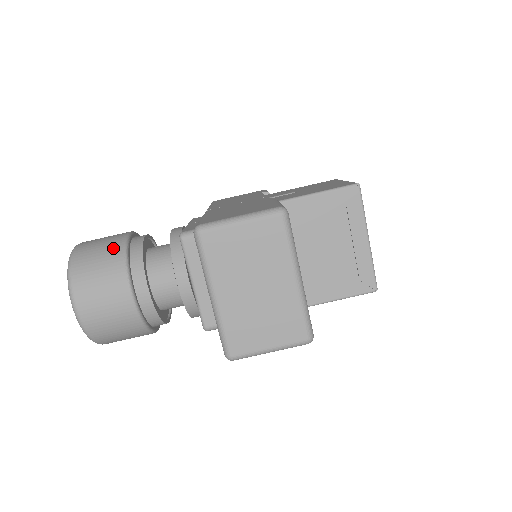
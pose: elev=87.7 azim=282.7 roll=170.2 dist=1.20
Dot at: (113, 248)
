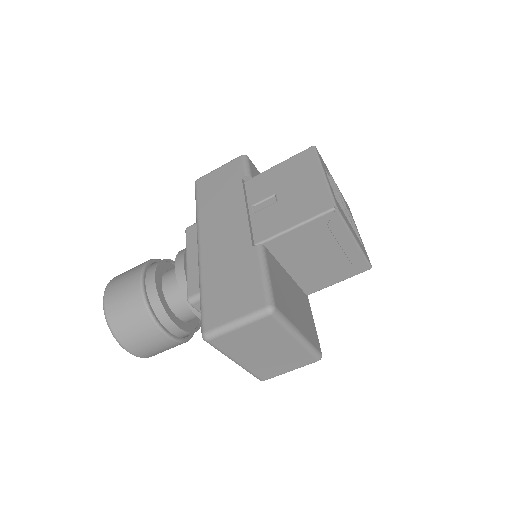
Dot at: (136, 306)
